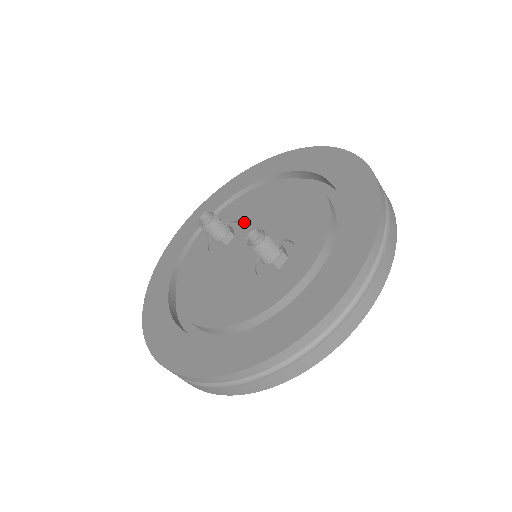
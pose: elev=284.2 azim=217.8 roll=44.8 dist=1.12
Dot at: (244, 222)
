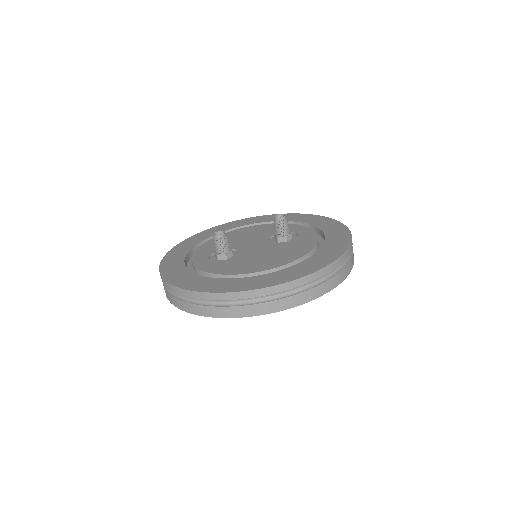
Dot at: occluded
